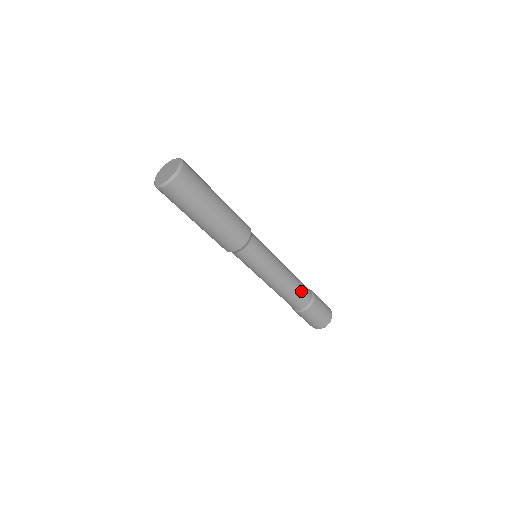
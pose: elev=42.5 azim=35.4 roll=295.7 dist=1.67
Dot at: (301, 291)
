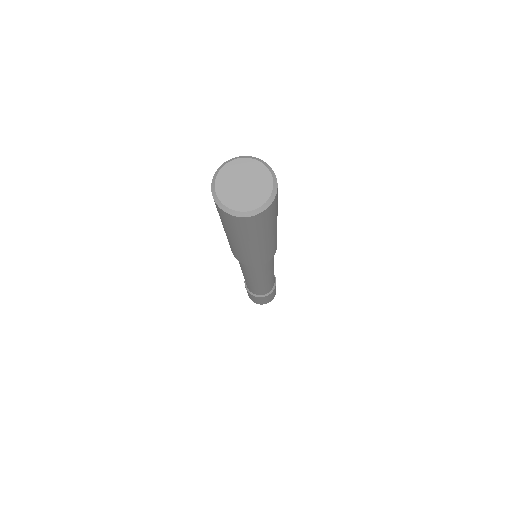
Dot at: occluded
